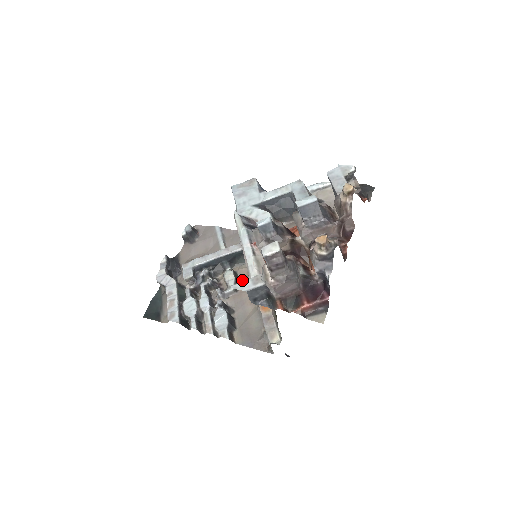
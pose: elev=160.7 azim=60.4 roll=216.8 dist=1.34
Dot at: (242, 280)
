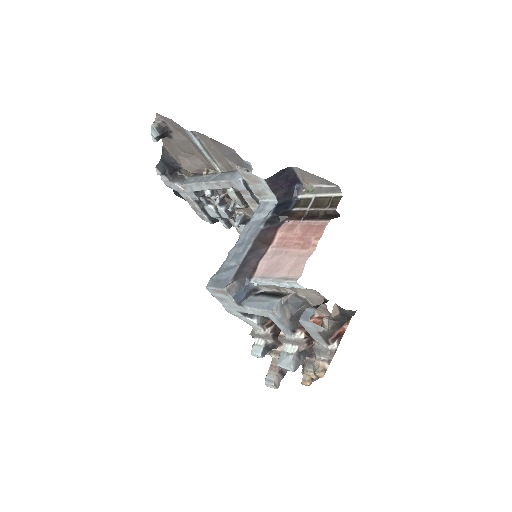
Dot at: occluded
